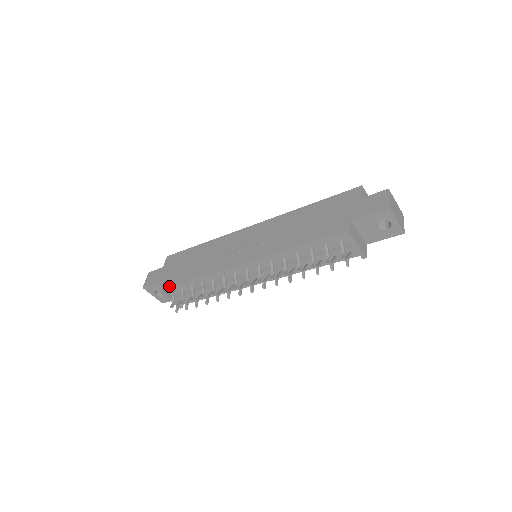
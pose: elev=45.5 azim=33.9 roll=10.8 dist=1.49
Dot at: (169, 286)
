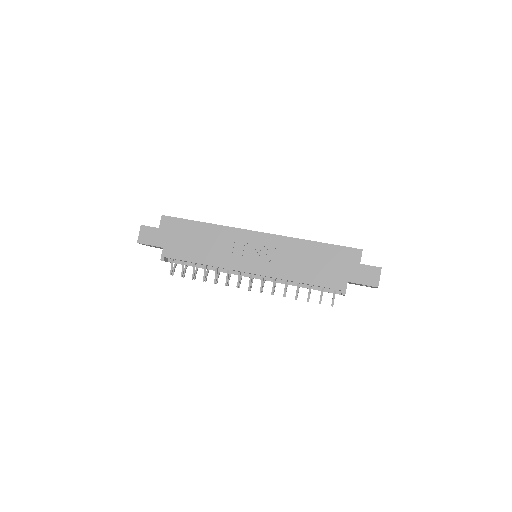
Dot at: (171, 258)
